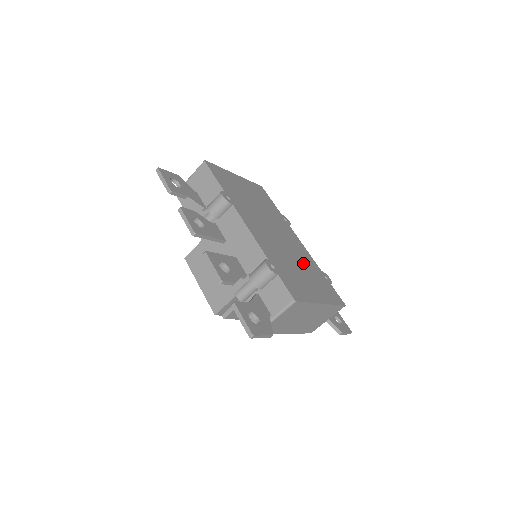
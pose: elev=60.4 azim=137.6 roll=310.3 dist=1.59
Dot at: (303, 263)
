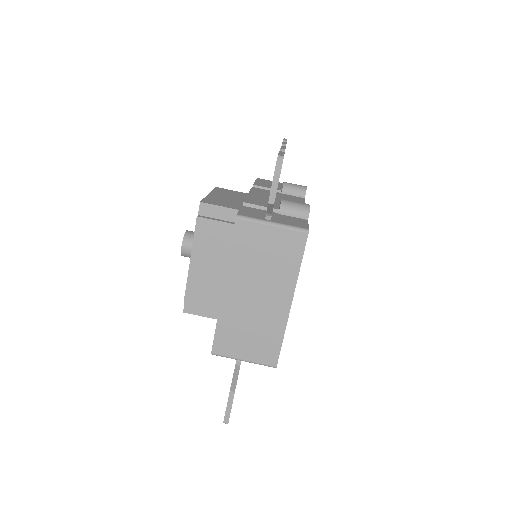
Dot at: occluded
